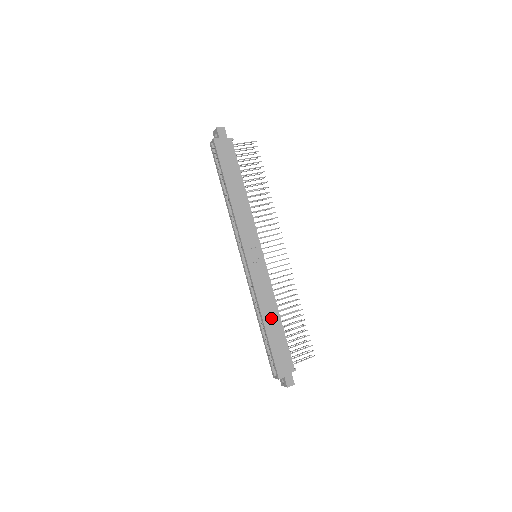
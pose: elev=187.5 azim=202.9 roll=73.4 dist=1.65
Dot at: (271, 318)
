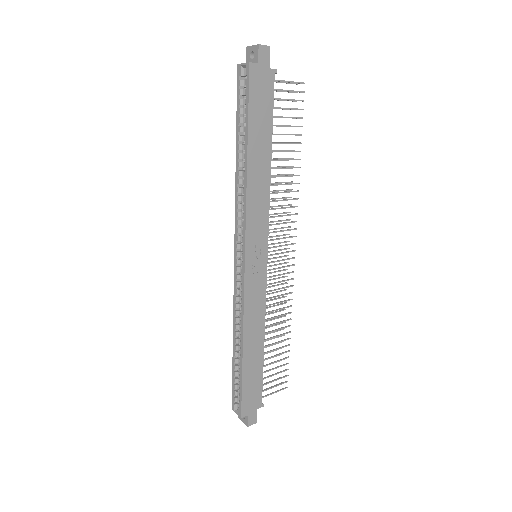
Dot at: (253, 343)
